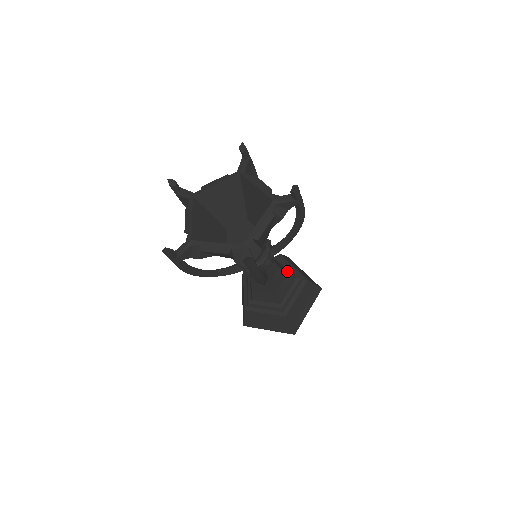
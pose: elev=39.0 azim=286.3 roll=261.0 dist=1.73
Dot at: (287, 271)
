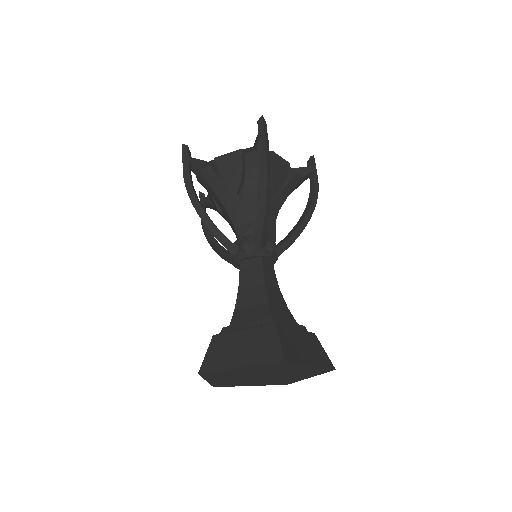
Dot at: occluded
